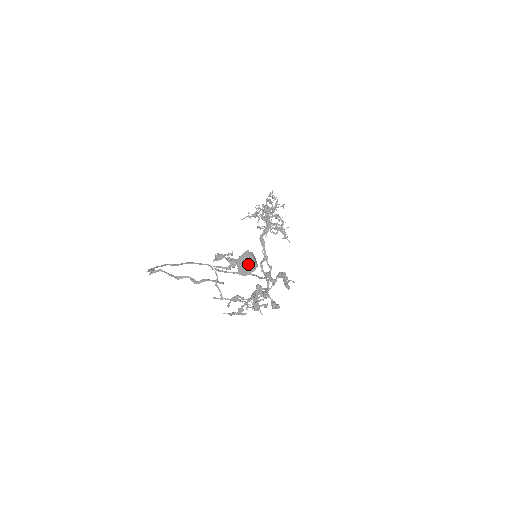
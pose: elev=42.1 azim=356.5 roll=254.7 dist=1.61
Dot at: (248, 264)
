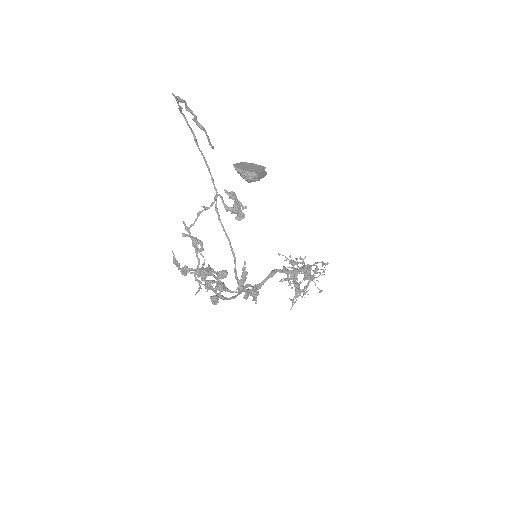
Dot at: (251, 168)
